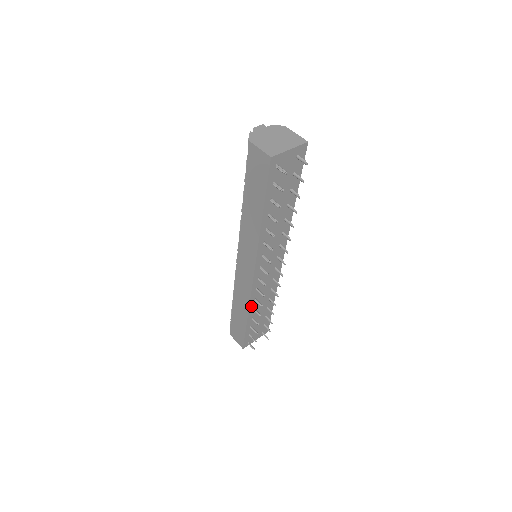
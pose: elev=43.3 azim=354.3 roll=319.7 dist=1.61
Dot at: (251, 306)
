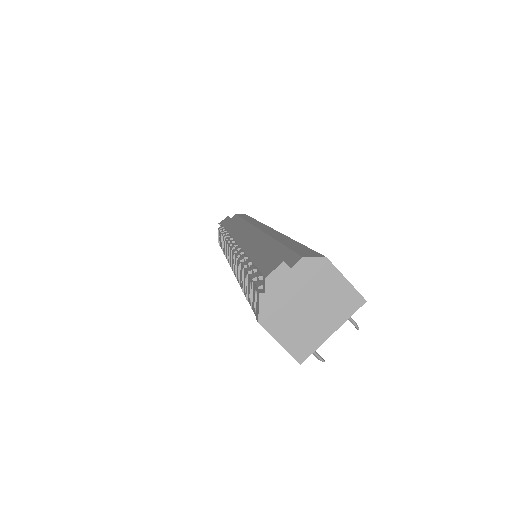
Dot at: occluded
